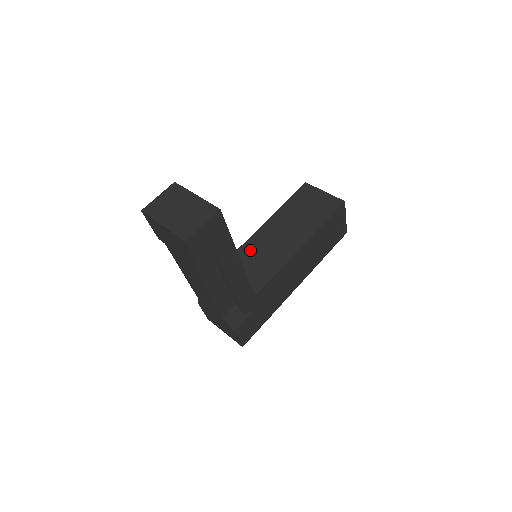
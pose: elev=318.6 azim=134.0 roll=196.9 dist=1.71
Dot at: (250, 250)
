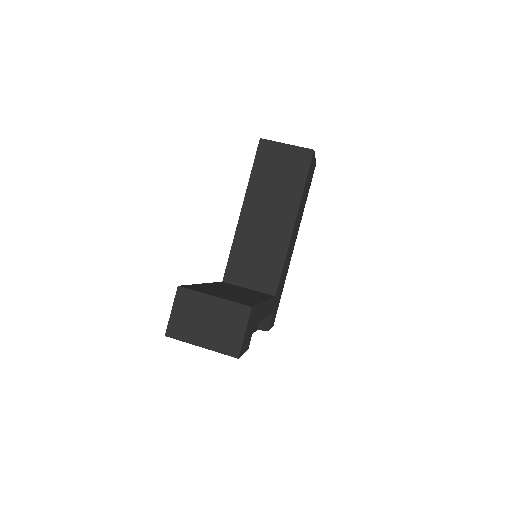
Dot at: (244, 247)
